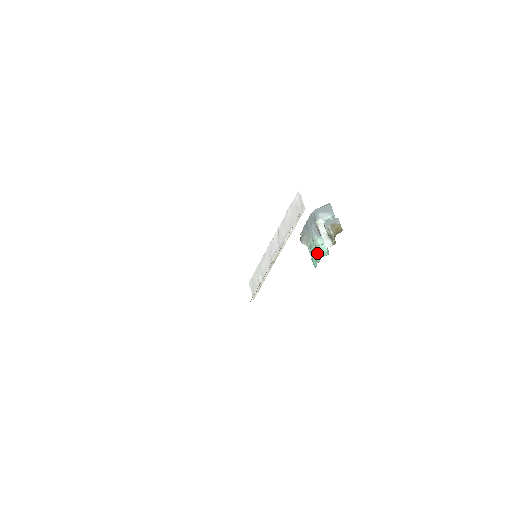
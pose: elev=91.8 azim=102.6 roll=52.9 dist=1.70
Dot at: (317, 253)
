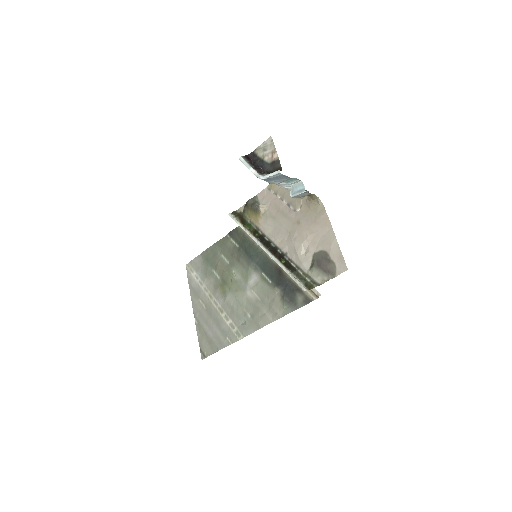
Dot at: occluded
